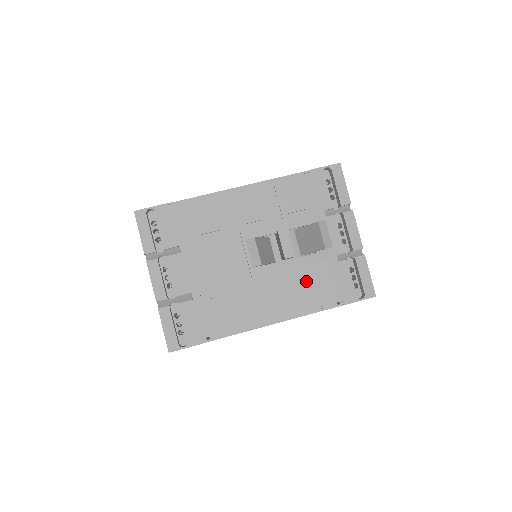
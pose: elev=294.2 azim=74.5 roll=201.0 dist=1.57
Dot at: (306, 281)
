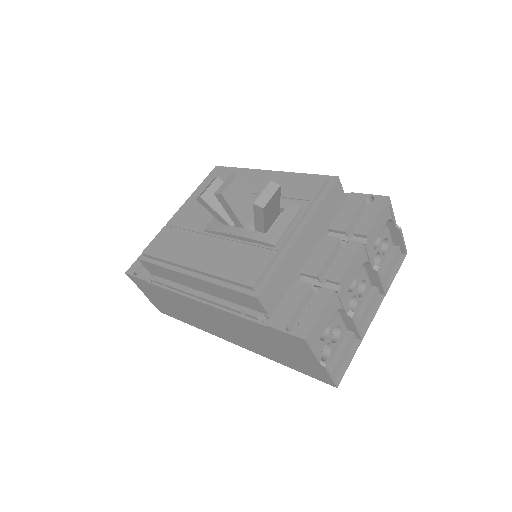
Dot at: (238, 255)
